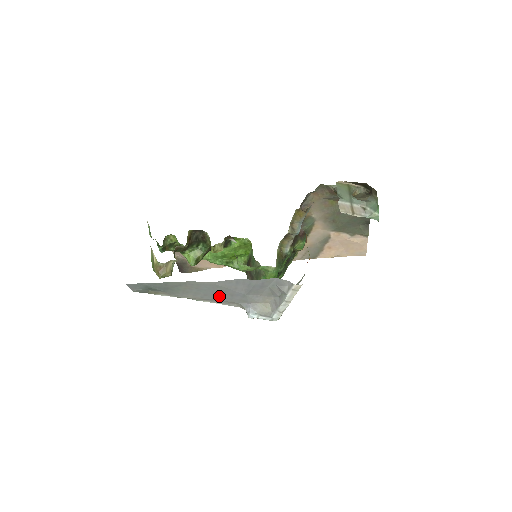
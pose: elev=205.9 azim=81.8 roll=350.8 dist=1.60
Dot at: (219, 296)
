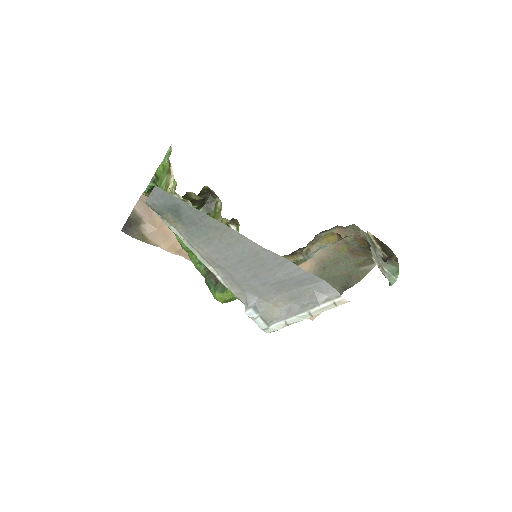
Dot at: (238, 269)
